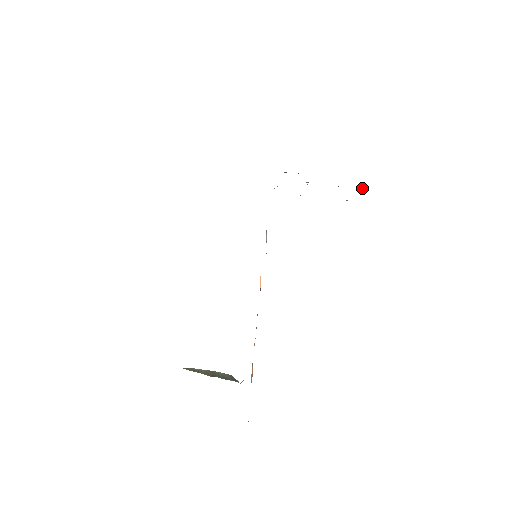
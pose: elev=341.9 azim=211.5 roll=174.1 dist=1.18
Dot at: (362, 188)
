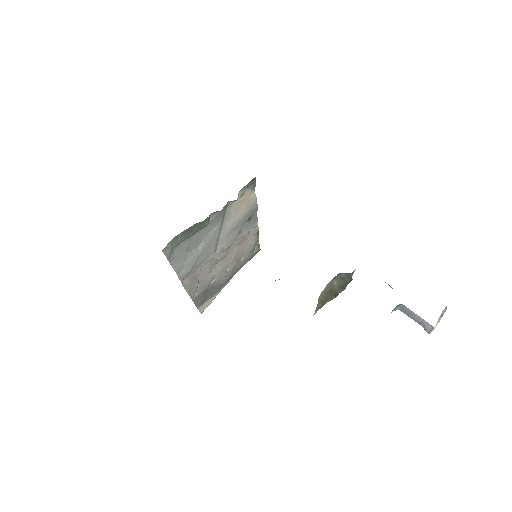
Dot at: (255, 249)
